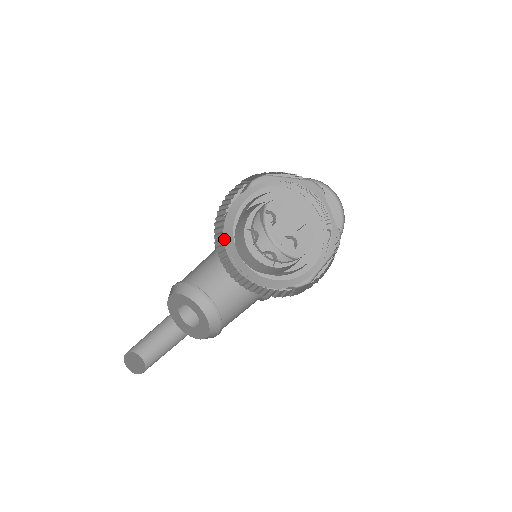
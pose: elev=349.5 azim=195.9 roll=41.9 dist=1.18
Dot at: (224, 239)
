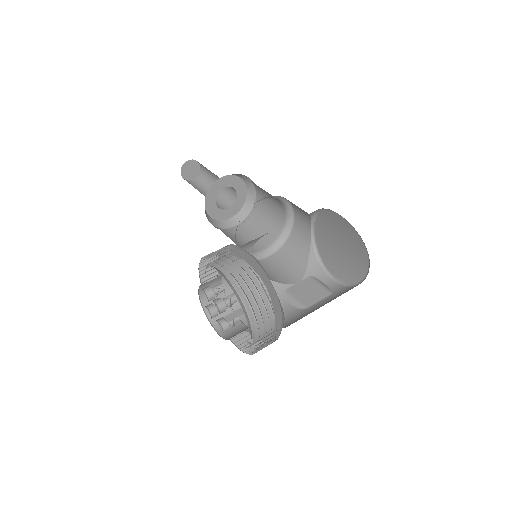
Dot at: (207, 266)
